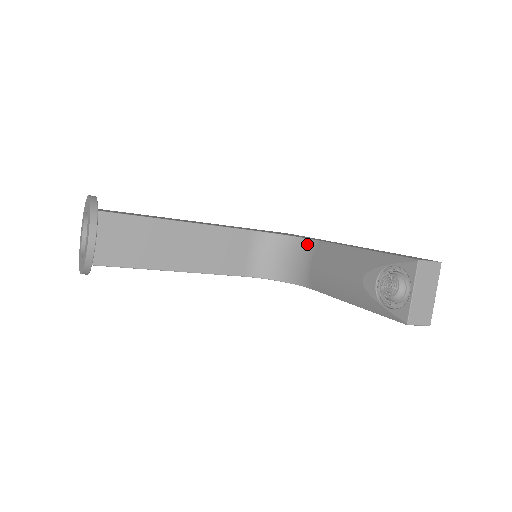
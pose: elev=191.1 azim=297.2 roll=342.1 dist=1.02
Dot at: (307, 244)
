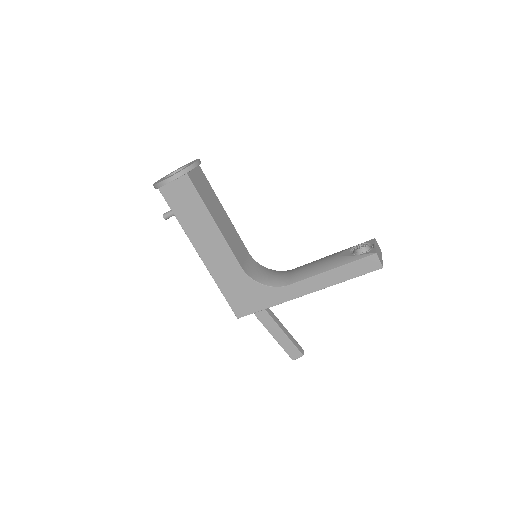
Dot at: (284, 271)
